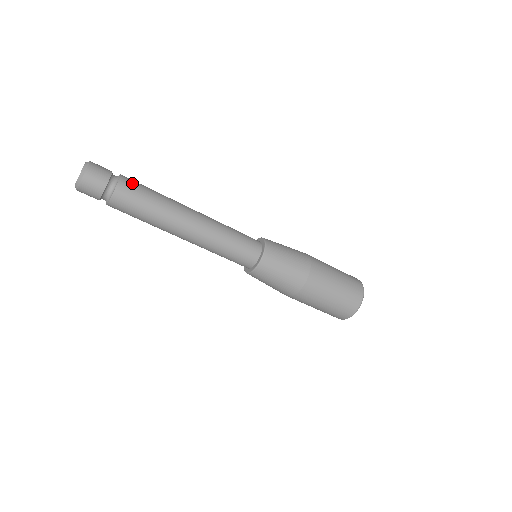
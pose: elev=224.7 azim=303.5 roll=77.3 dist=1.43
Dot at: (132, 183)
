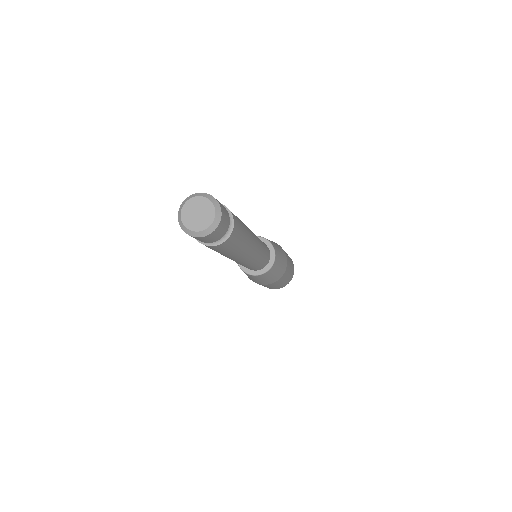
Dot at: occluded
